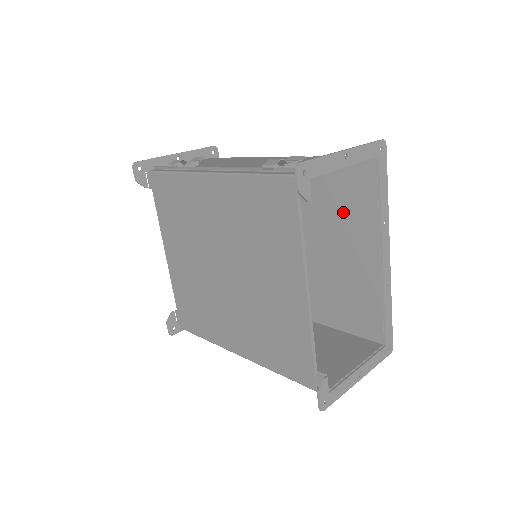
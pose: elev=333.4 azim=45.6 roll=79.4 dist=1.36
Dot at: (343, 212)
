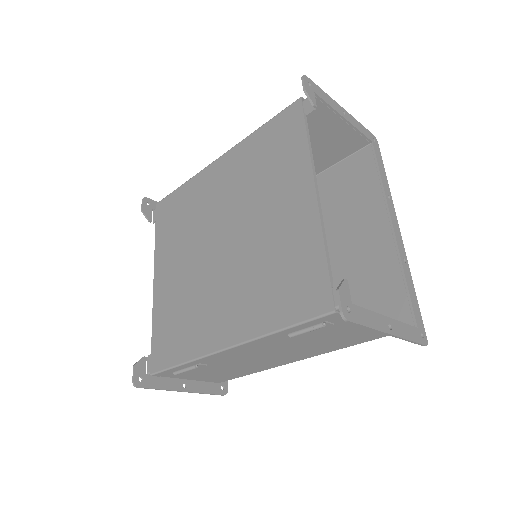
Dot at: (346, 205)
